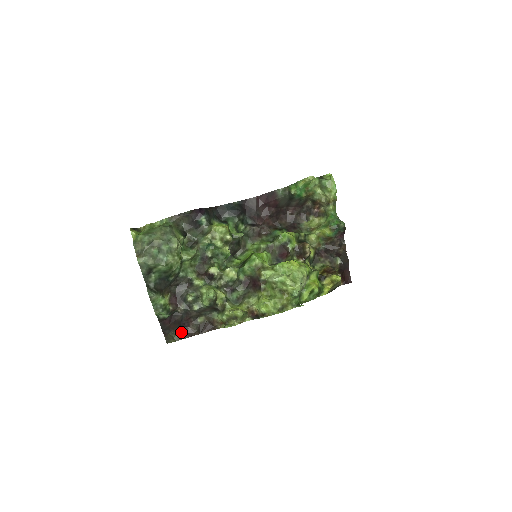
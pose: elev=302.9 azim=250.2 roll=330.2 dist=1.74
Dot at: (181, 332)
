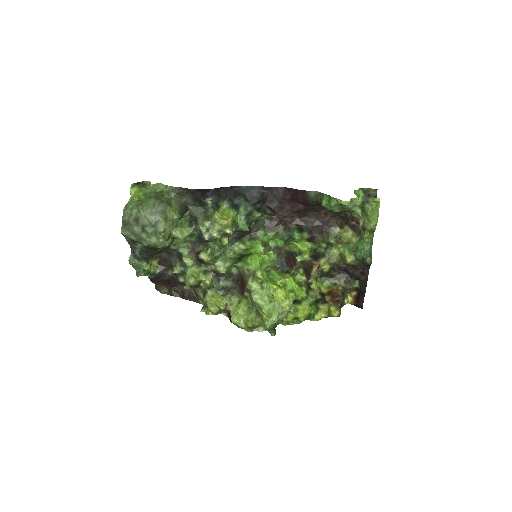
Dot at: (168, 288)
